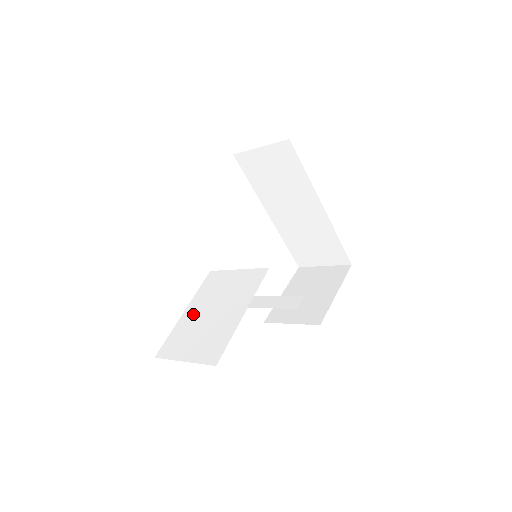
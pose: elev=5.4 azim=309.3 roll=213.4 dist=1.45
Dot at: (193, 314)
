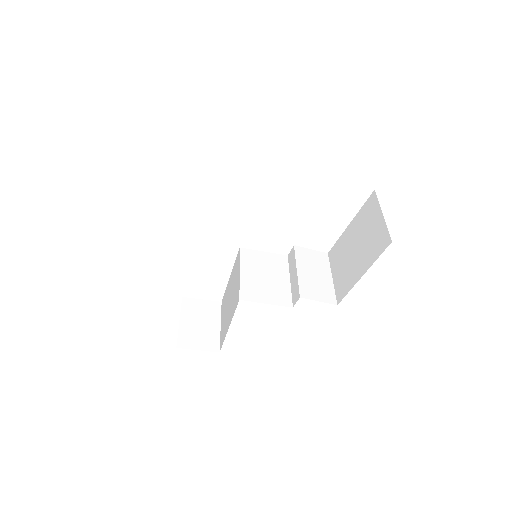
Dot at: (229, 287)
